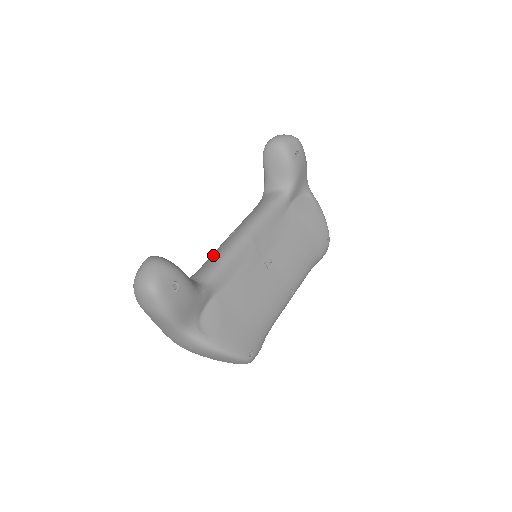
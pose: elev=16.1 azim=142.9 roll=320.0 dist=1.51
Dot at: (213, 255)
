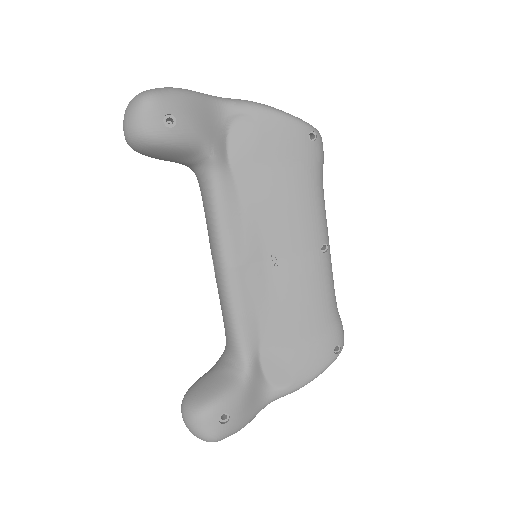
Dot at: (221, 309)
